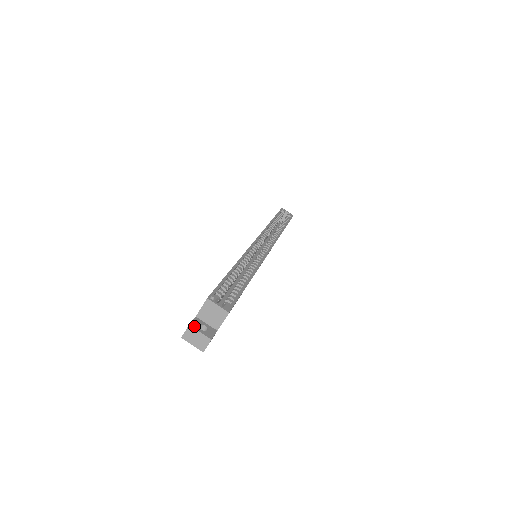
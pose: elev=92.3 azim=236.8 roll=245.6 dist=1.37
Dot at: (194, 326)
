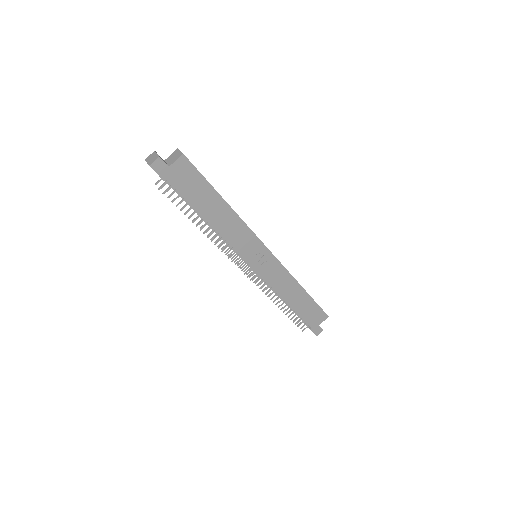
Dot at: occluded
